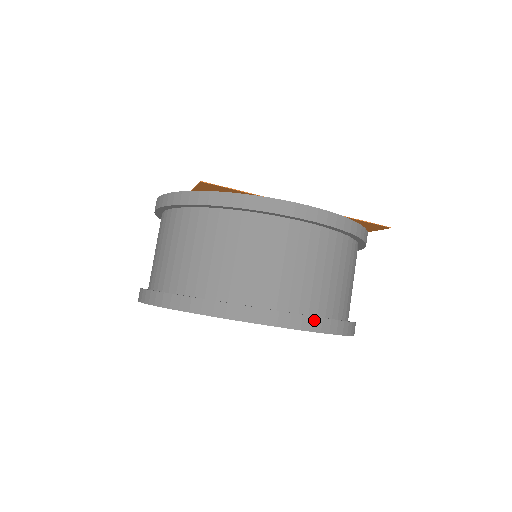
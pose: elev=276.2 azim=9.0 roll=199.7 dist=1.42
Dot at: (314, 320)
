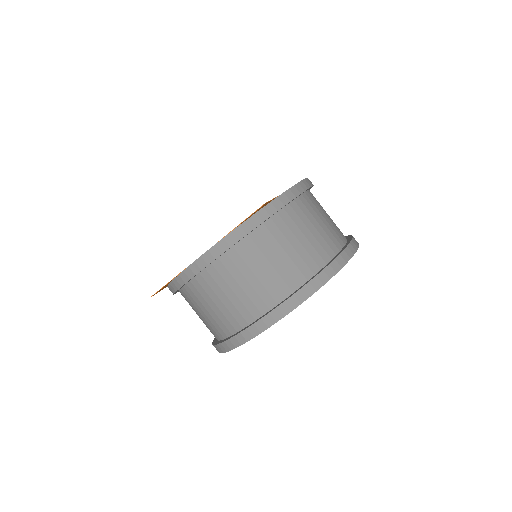
Dot at: (272, 314)
